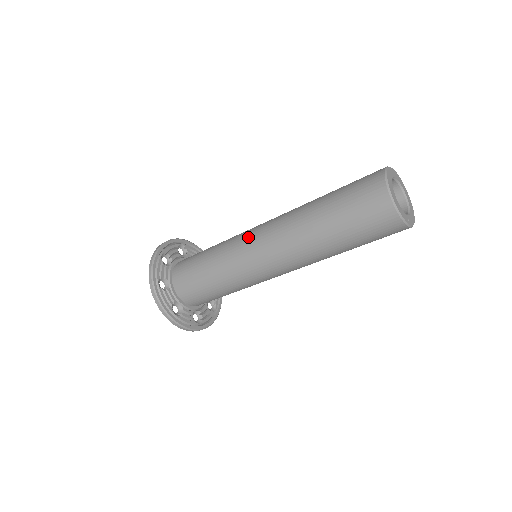
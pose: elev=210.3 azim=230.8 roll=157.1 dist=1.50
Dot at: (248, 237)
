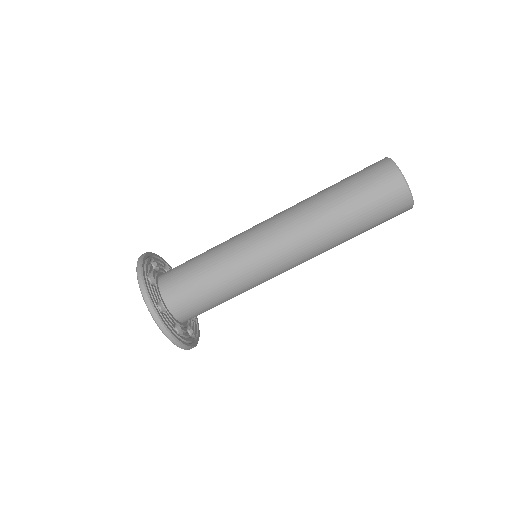
Dot at: (254, 227)
